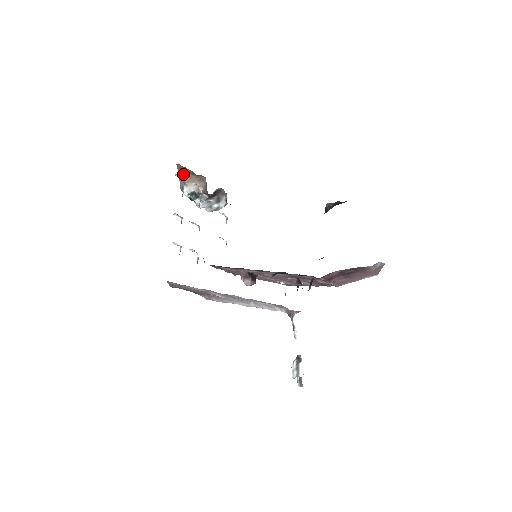
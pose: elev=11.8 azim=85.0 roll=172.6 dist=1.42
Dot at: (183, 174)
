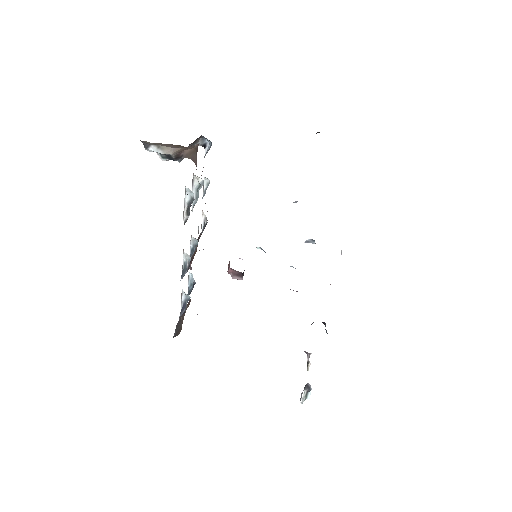
Dot at: occluded
